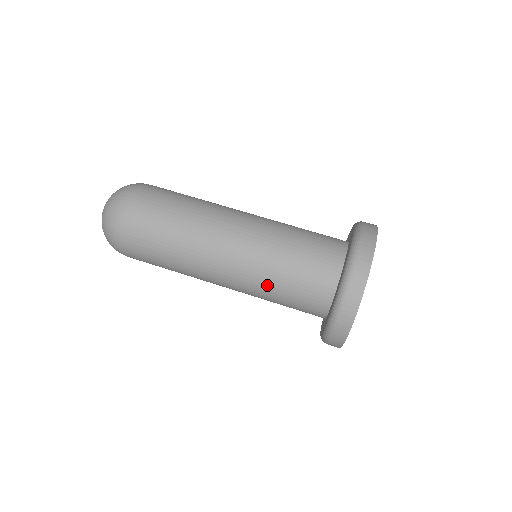
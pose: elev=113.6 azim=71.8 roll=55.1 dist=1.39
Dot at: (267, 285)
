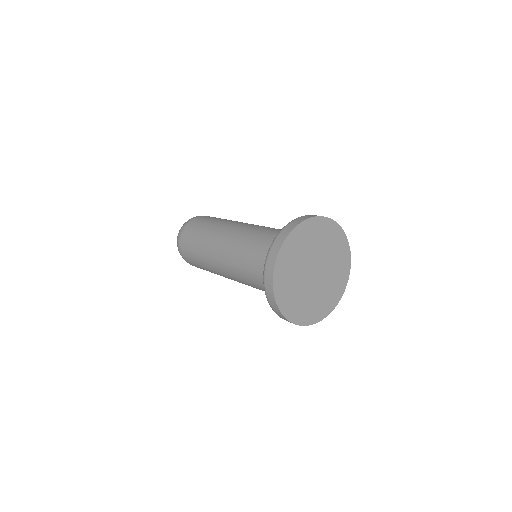
Dot at: (244, 251)
